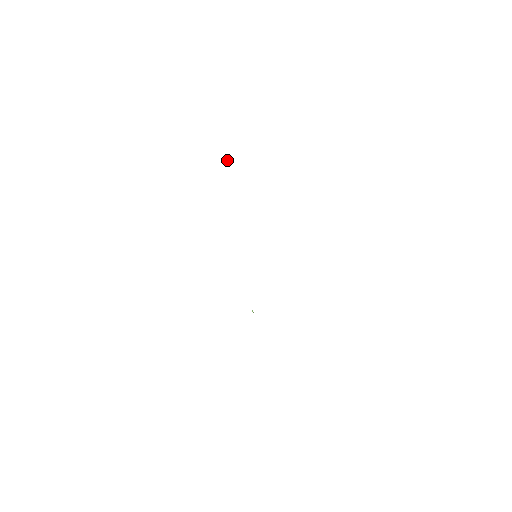
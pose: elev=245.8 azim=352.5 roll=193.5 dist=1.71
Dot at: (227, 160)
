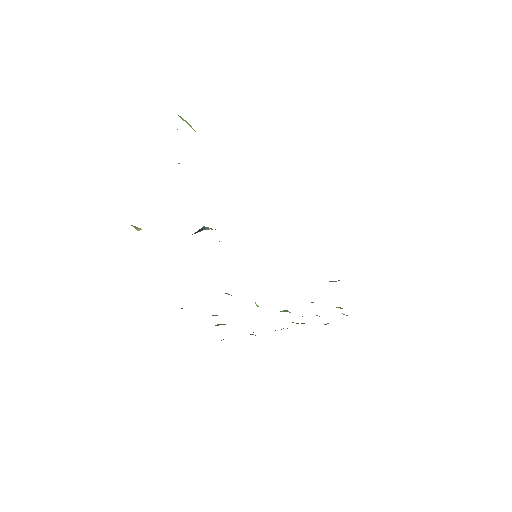
Dot at: occluded
